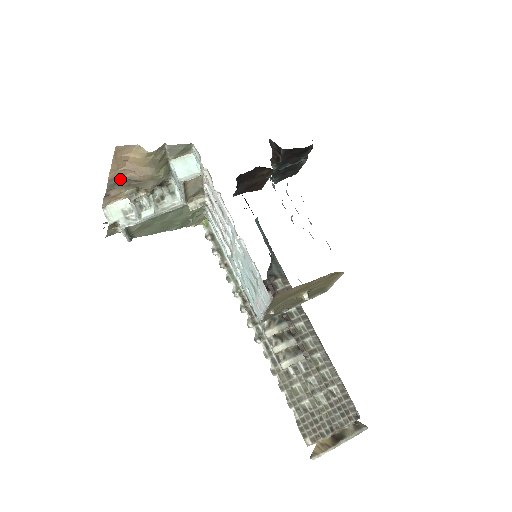
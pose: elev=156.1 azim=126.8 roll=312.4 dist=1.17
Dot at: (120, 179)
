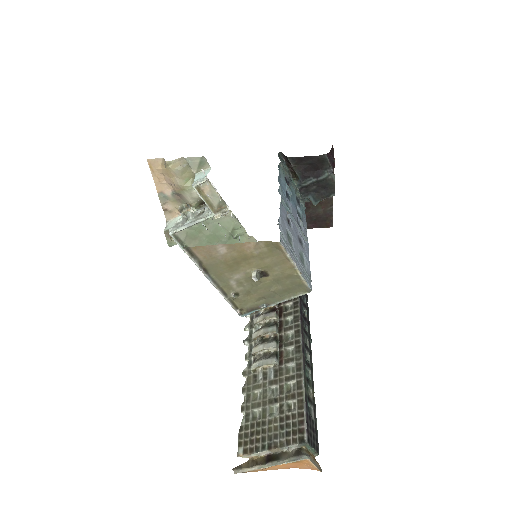
Dot at: (167, 193)
